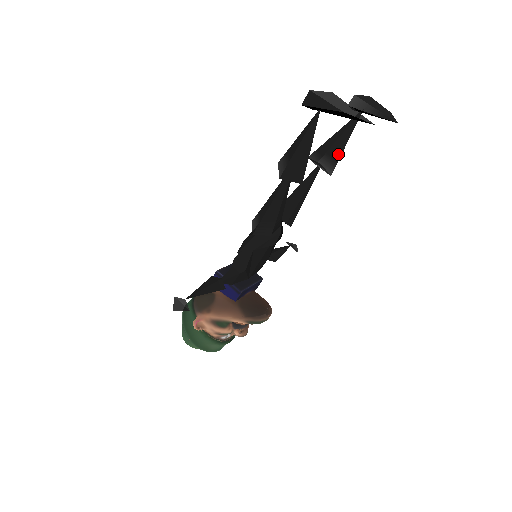
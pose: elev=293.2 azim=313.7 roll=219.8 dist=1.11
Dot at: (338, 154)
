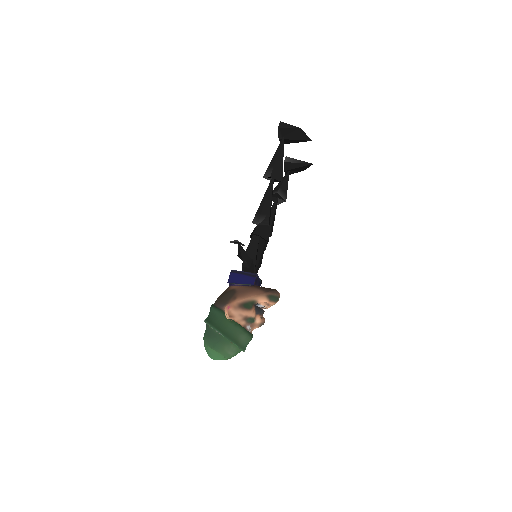
Dot at: (286, 190)
